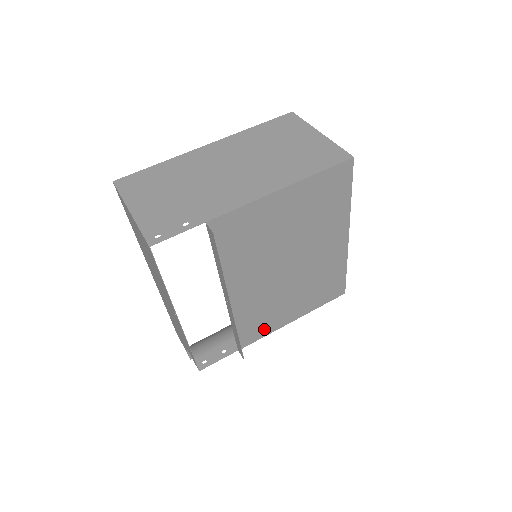
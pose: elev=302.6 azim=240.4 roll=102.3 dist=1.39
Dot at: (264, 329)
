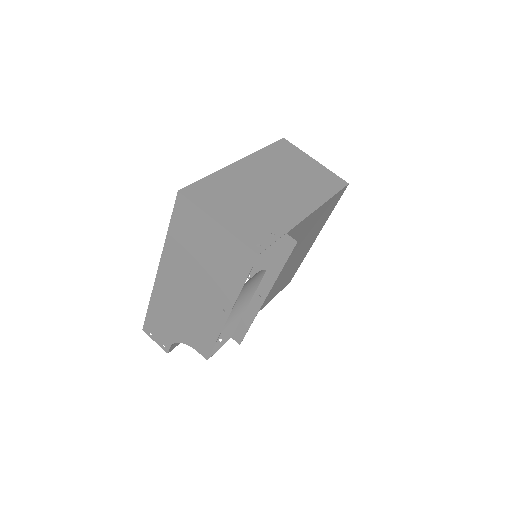
Dot at: occluded
